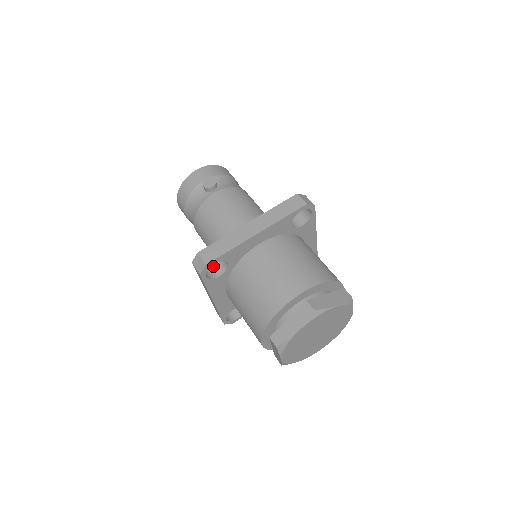
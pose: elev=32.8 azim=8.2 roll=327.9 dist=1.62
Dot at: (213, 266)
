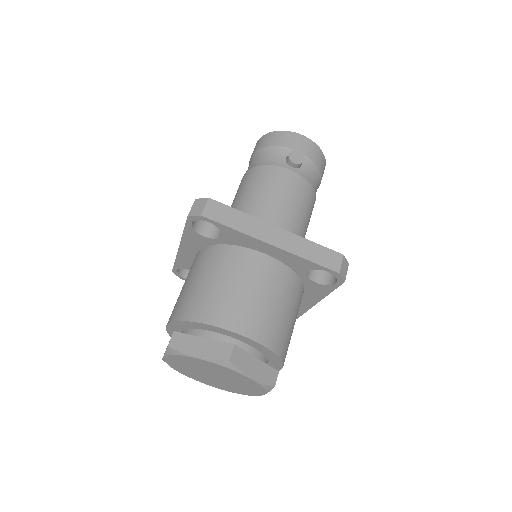
Dot at: occluded
